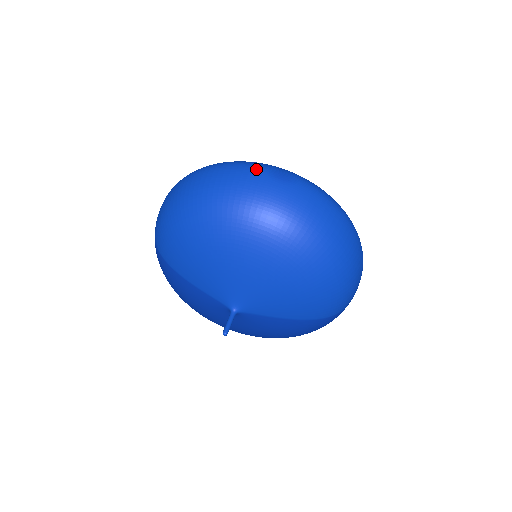
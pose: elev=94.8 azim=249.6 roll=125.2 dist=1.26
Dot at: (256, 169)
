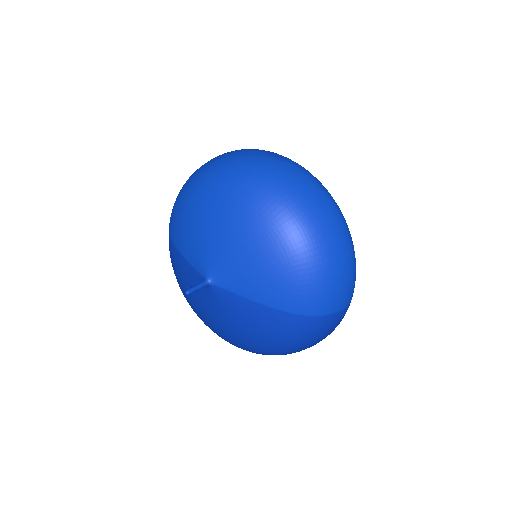
Dot at: (257, 150)
